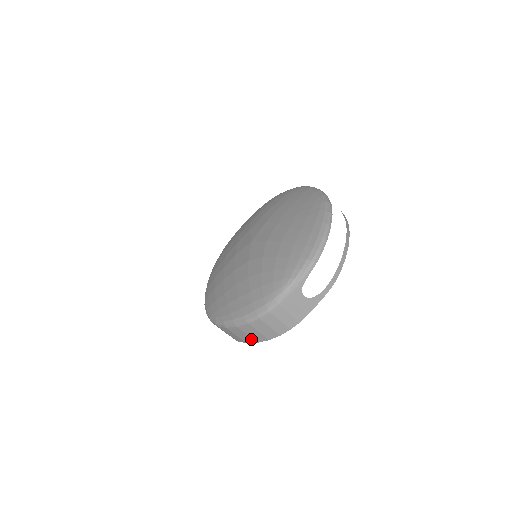
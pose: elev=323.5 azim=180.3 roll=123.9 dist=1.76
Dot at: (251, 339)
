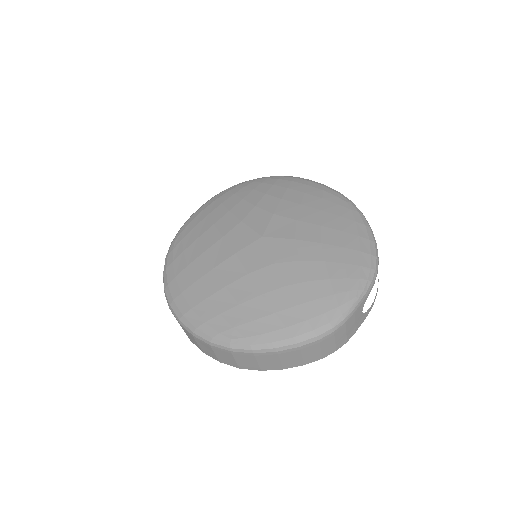
Dot at: (278, 365)
